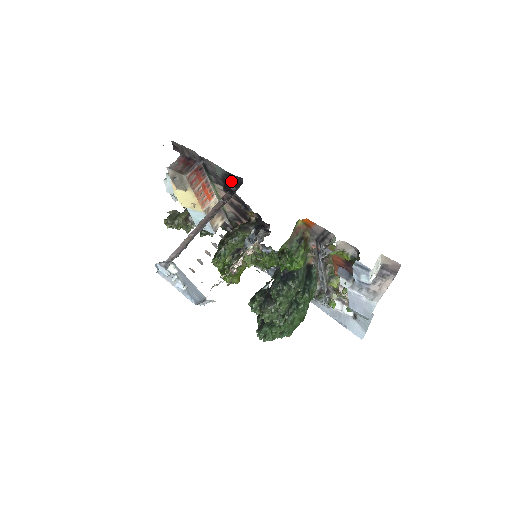
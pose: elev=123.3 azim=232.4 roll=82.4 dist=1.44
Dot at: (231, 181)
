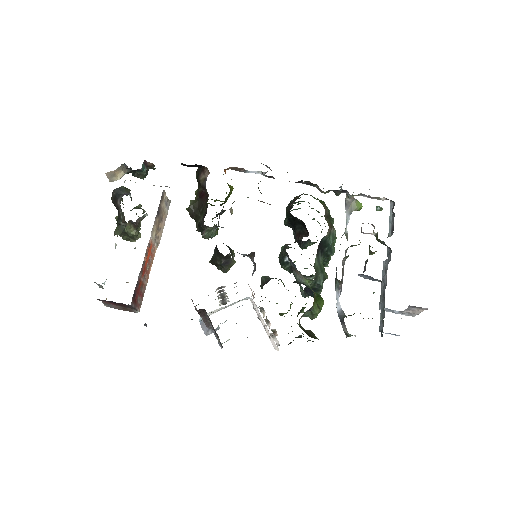
Dot at: occluded
